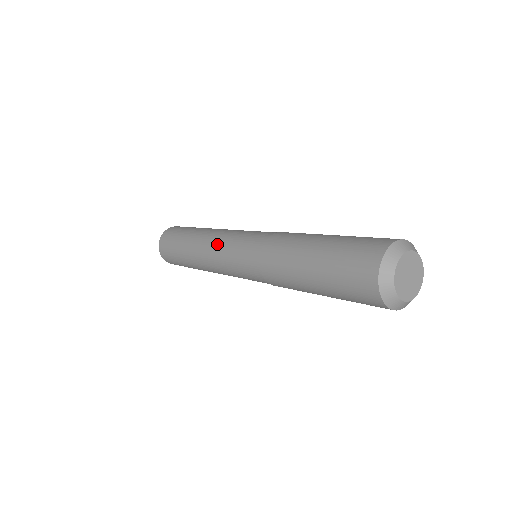
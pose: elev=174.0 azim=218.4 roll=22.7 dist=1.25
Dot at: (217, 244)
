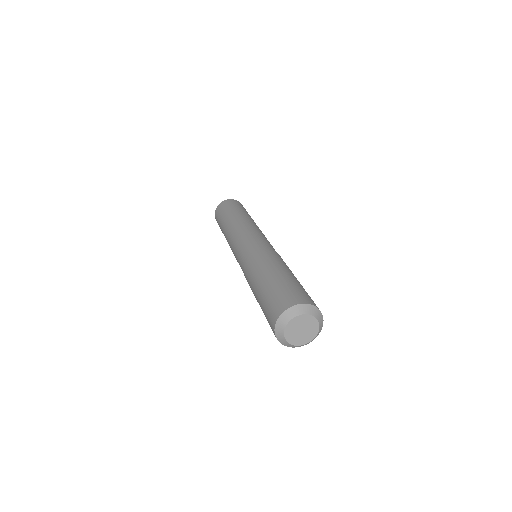
Dot at: (236, 235)
